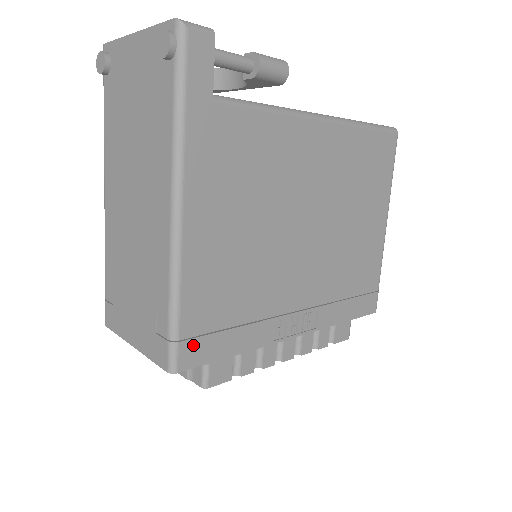
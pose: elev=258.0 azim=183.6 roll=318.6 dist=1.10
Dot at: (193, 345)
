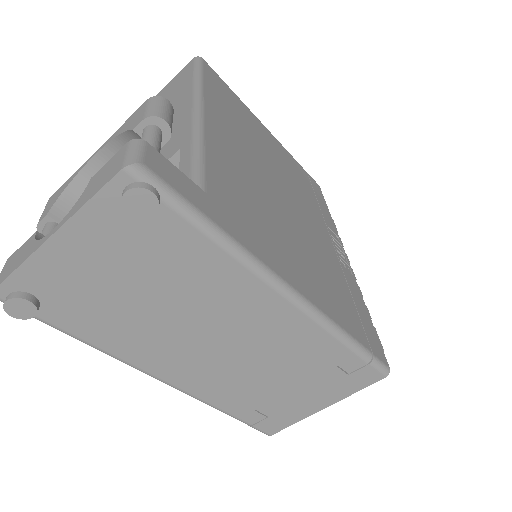
Dot at: (371, 343)
